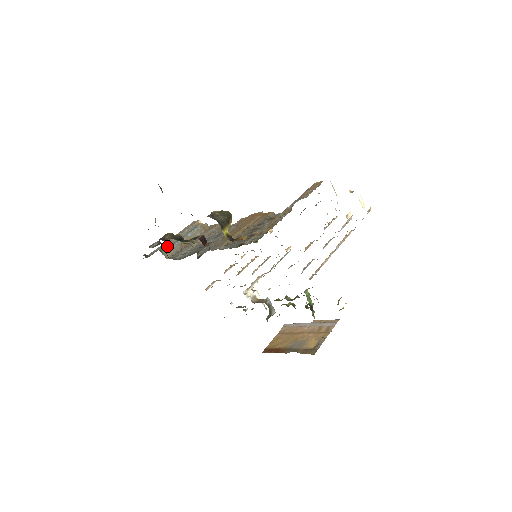
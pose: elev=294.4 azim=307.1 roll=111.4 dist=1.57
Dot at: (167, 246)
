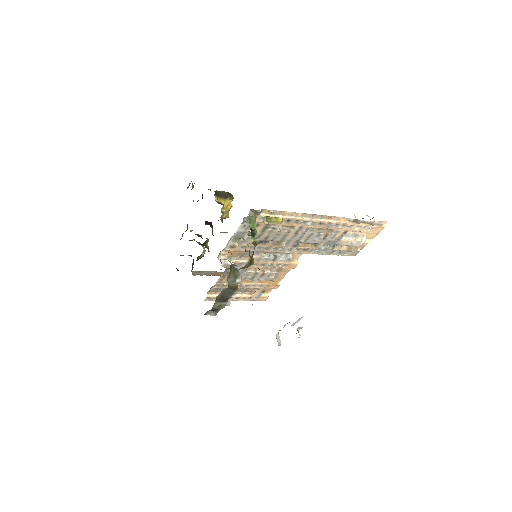
Dot at: occluded
